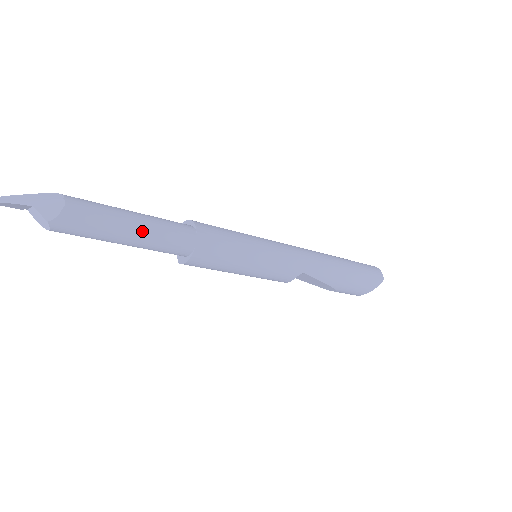
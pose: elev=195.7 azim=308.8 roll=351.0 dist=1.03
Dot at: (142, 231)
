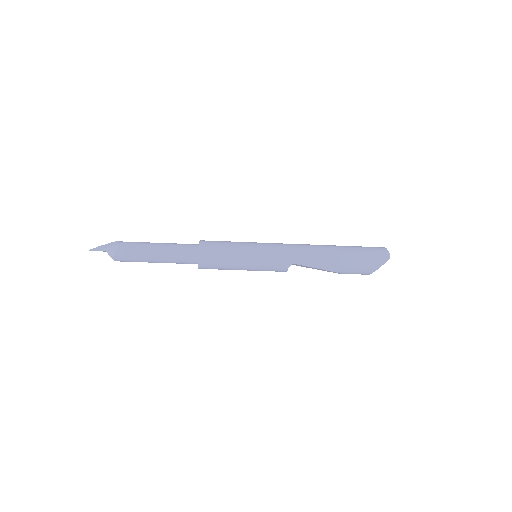
Dot at: (162, 254)
